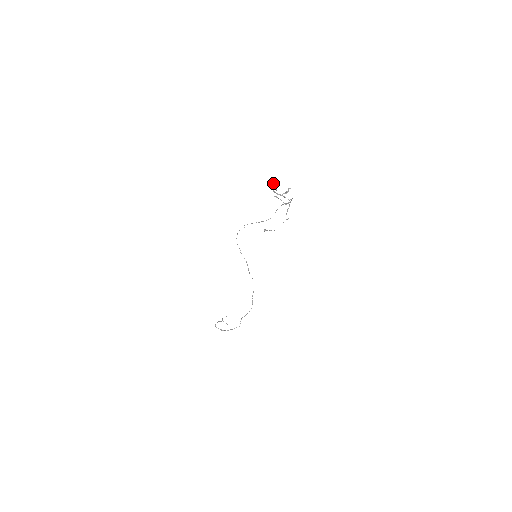
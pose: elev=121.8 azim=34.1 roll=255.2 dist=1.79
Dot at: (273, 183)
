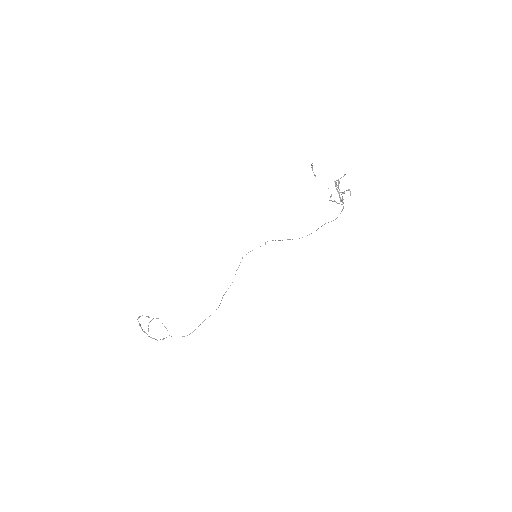
Dot at: occluded
